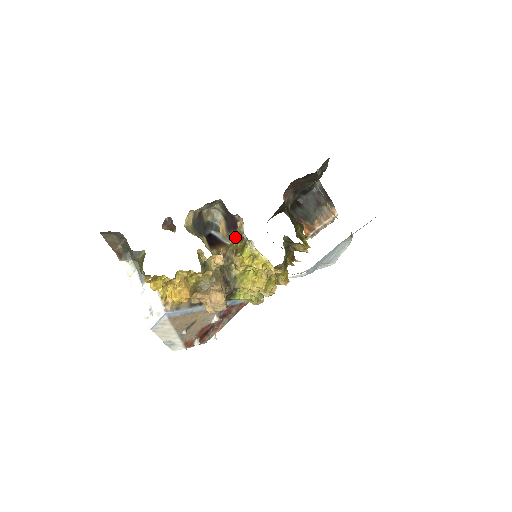
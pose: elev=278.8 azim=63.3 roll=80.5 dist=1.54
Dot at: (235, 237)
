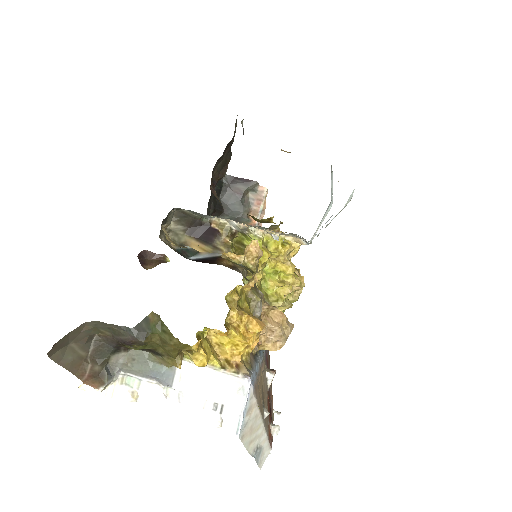
Dot at: (225, 241)
